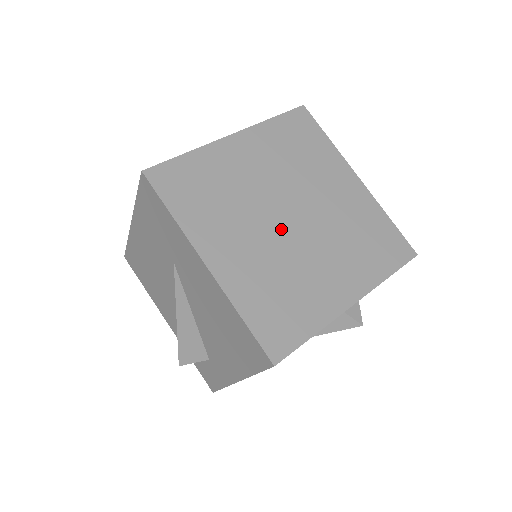
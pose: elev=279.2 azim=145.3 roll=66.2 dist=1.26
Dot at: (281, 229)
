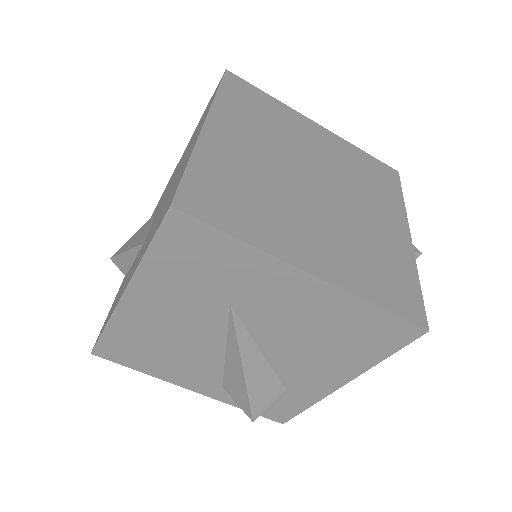
Dot at: (321, 201)
